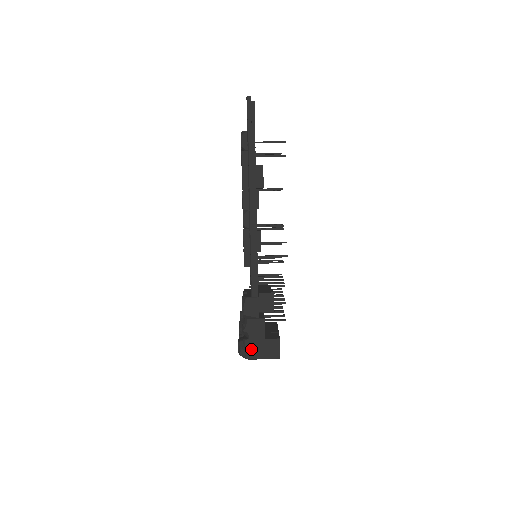
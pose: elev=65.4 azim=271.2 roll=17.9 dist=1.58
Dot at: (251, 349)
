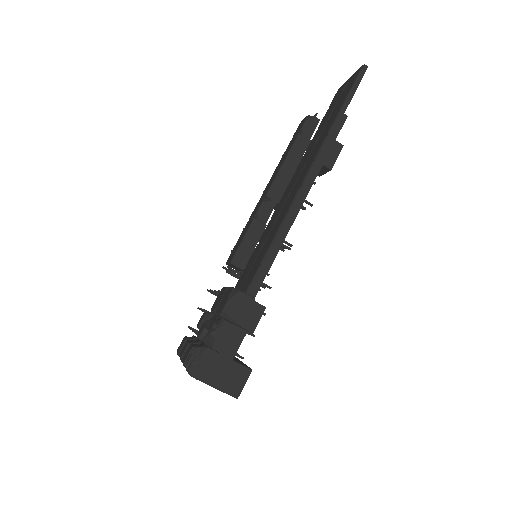
Dot at: (207, 365)
